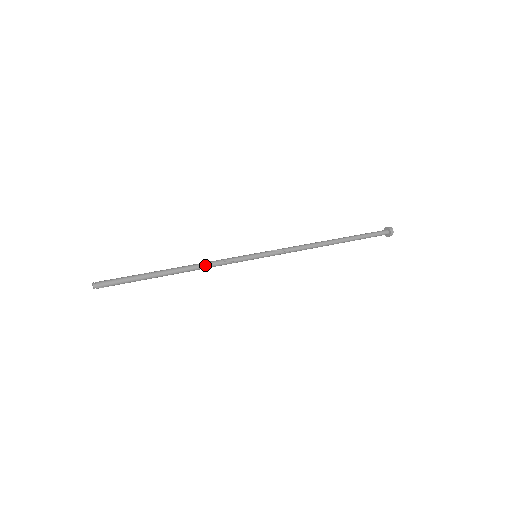
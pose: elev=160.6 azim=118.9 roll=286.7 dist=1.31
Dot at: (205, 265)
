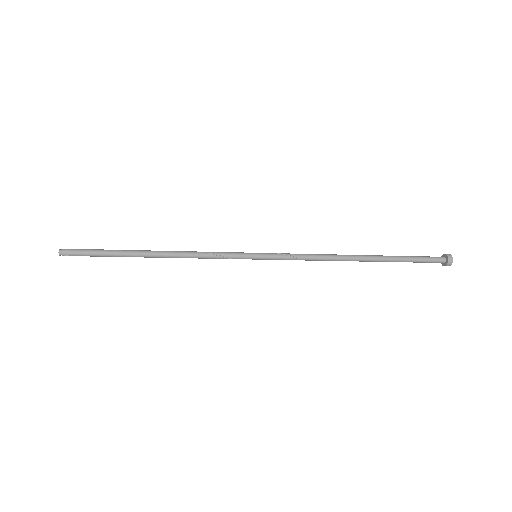
Dot at: (190, 254)
